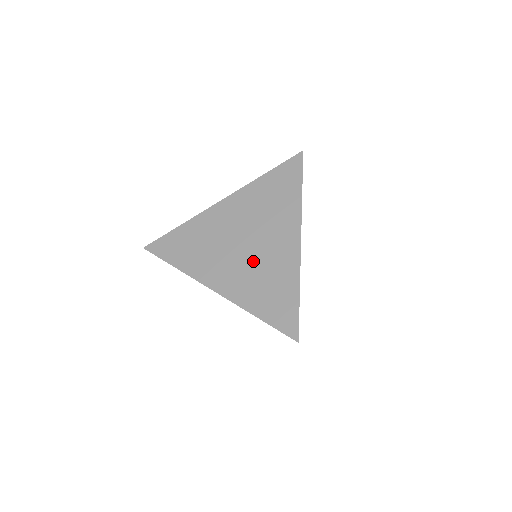
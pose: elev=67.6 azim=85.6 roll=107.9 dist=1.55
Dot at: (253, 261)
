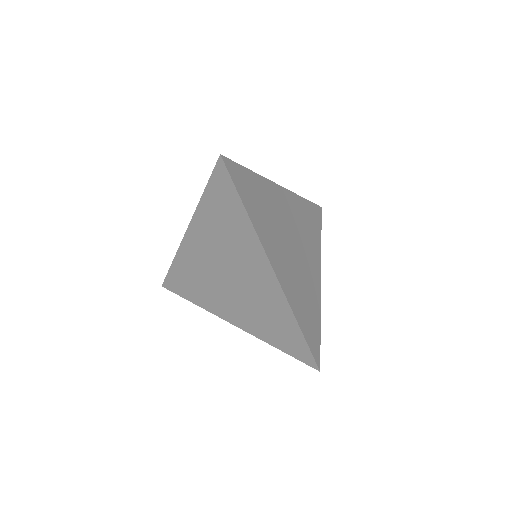
Dot at: (245, 296)
